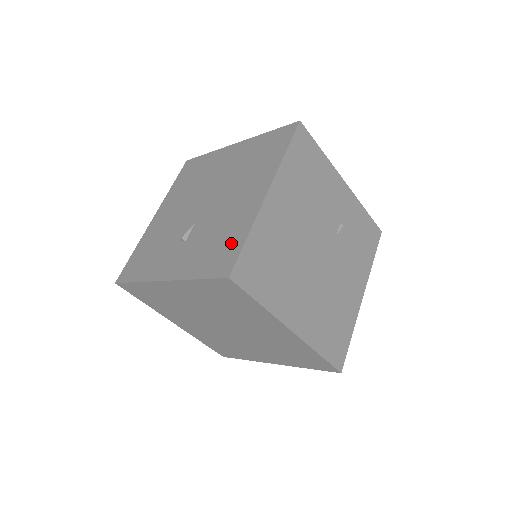
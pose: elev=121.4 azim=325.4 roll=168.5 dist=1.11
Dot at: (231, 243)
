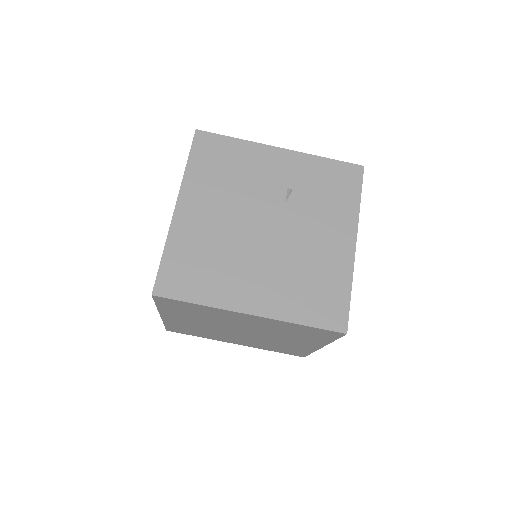
Dot at: occluded
